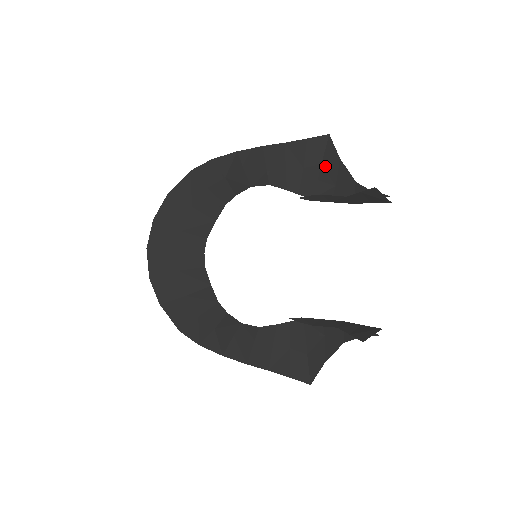
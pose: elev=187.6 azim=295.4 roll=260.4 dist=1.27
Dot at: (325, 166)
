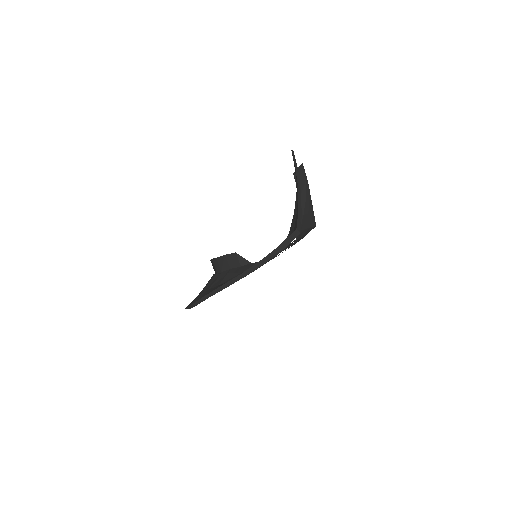
Dot at: (309, 223)
